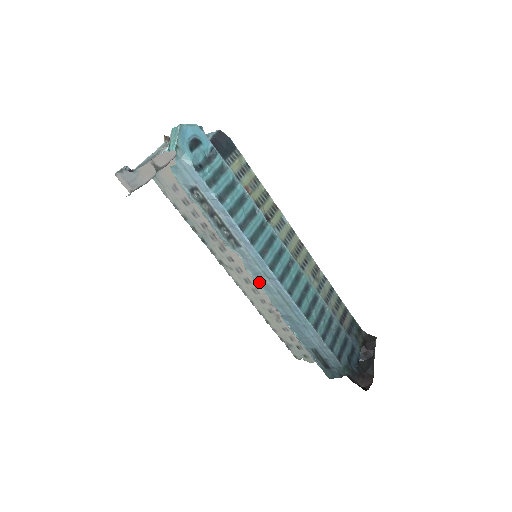
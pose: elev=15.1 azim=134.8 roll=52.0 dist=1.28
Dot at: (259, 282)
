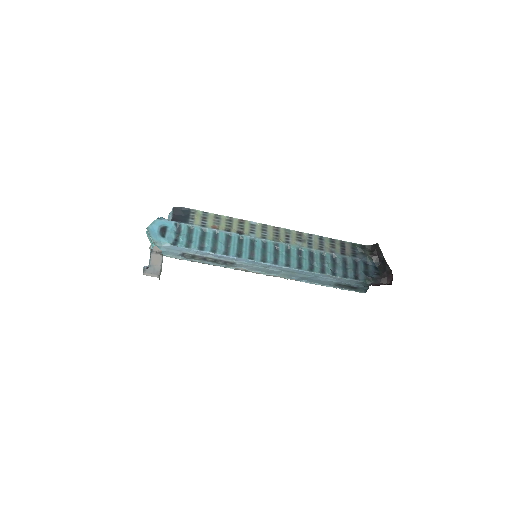
Dot at: (266, 272)
